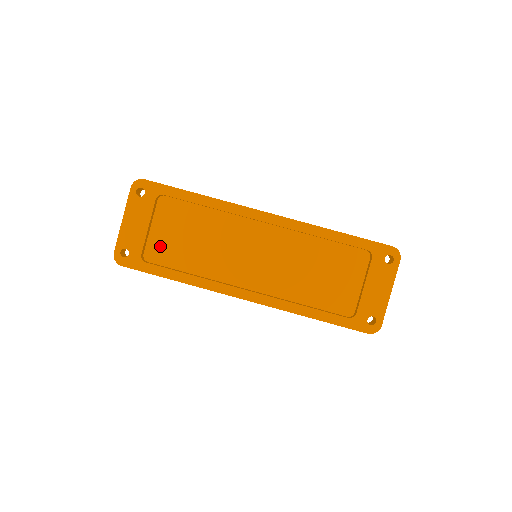
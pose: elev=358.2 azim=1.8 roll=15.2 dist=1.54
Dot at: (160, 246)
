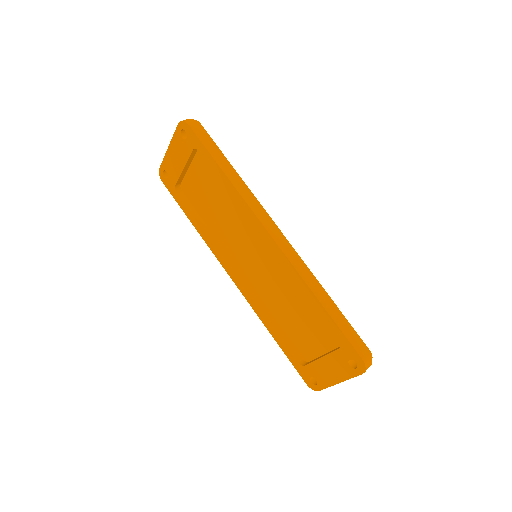
Dot at: (192, 187)
